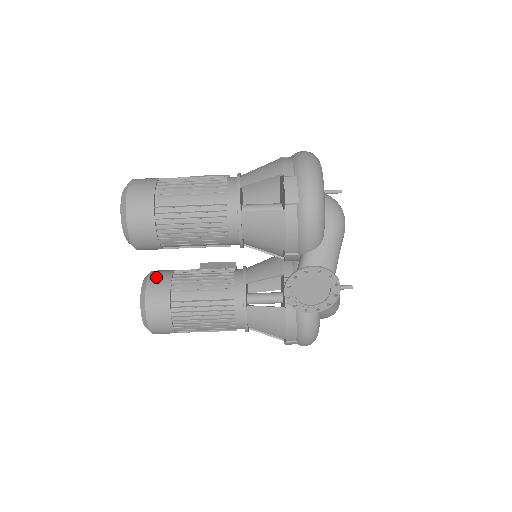
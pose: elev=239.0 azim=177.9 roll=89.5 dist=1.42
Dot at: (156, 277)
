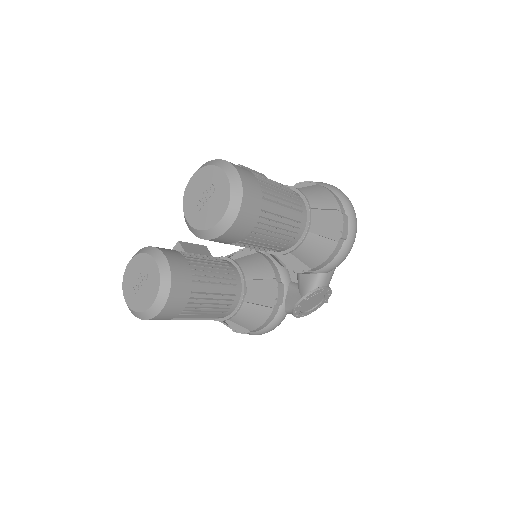
Dot at: (175, 261)
